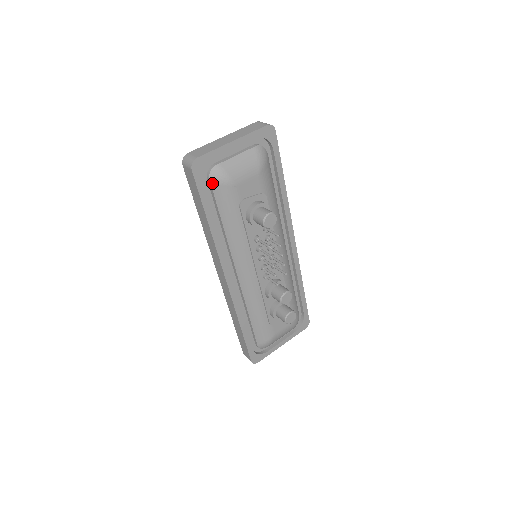
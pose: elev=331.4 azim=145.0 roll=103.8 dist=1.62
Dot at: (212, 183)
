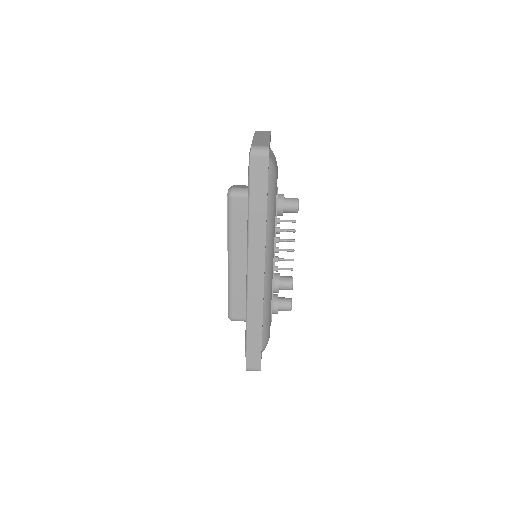
Dot at: (269, 172)
